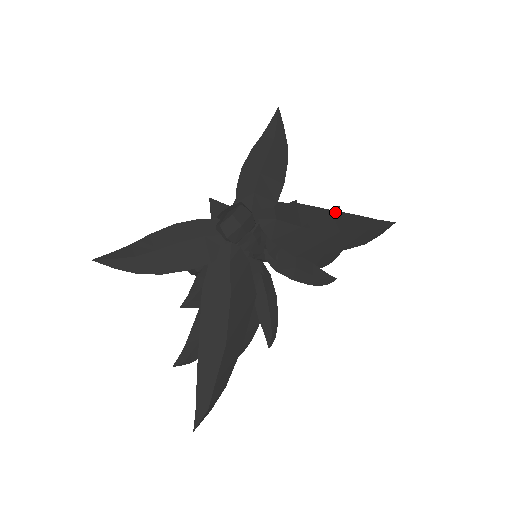
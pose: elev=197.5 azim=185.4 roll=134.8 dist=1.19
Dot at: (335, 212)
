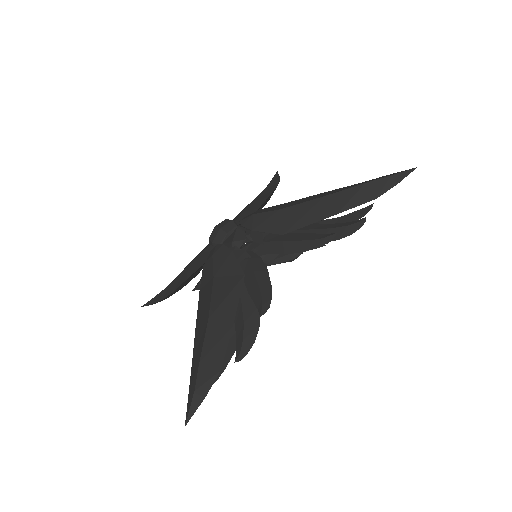
Dot at: (327, 192)
